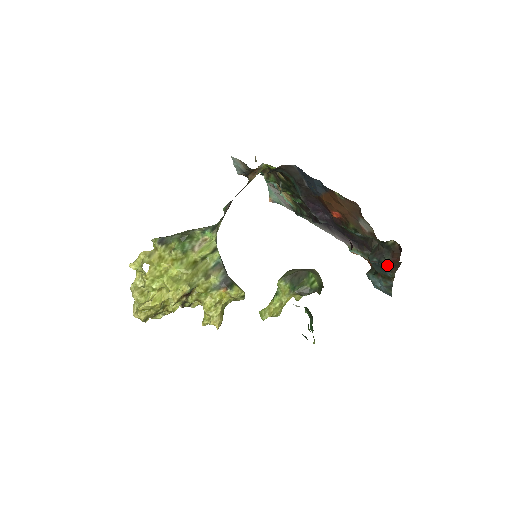
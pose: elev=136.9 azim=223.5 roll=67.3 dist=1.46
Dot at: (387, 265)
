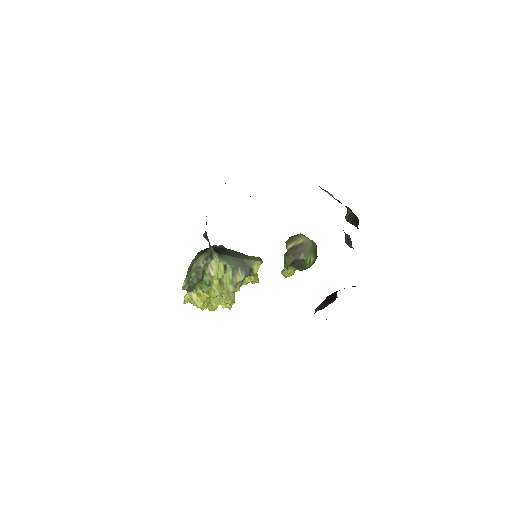
Dot at: occluded
